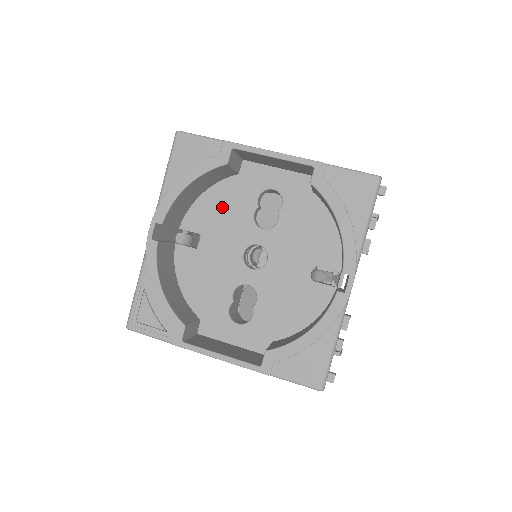
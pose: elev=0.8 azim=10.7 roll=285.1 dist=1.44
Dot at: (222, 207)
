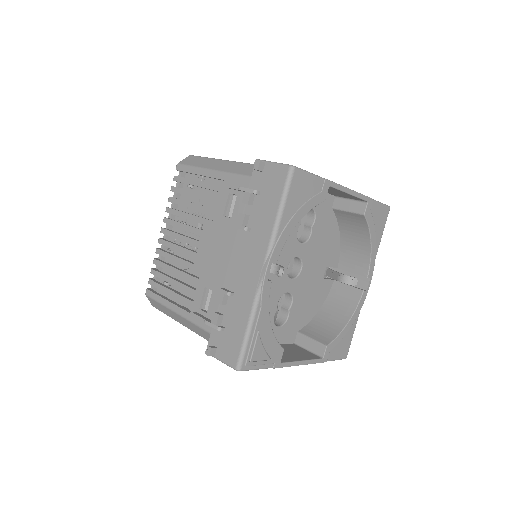
Dot at: occluded
